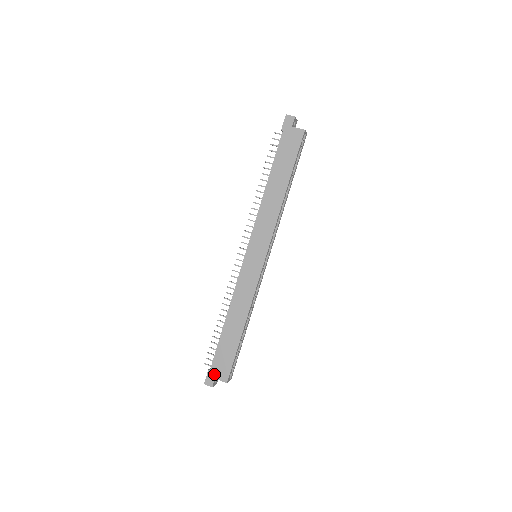
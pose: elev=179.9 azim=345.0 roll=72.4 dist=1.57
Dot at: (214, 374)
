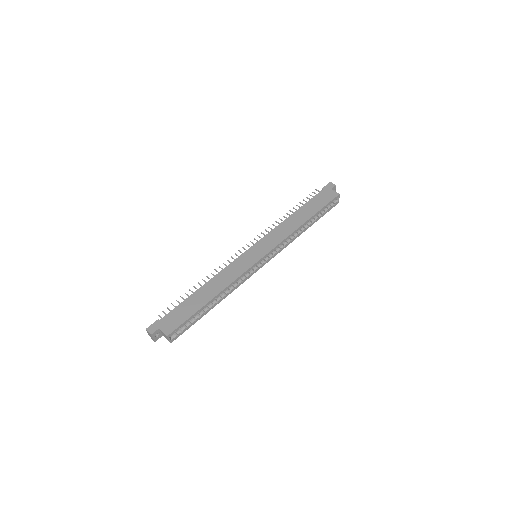
Dot at: (161, 324)
